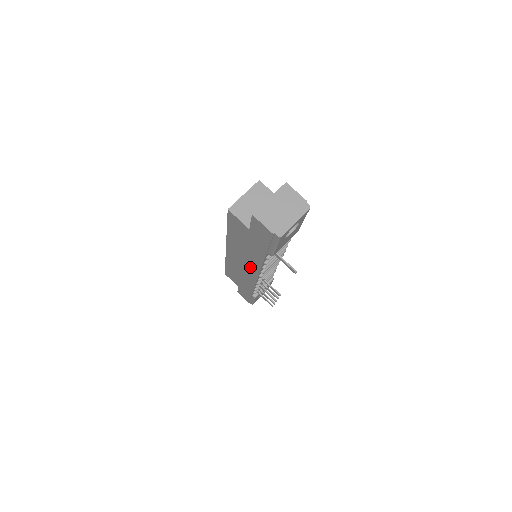
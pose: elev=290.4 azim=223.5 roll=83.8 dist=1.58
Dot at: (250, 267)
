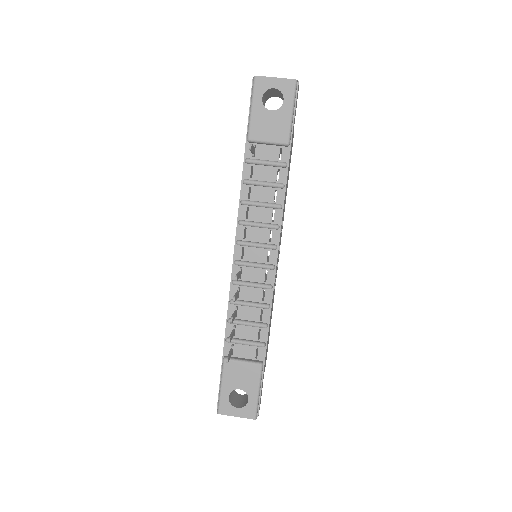
Dot at: occluded
